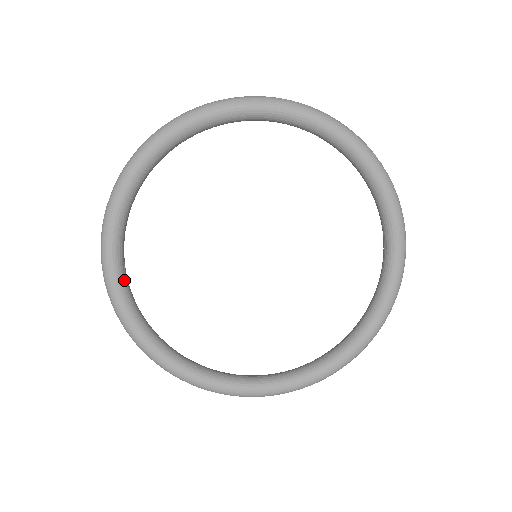
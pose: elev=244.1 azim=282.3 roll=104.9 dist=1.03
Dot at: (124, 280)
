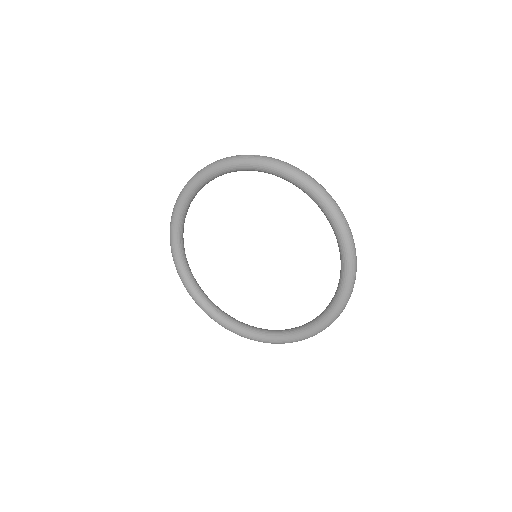
Dot at: (222, 316)
